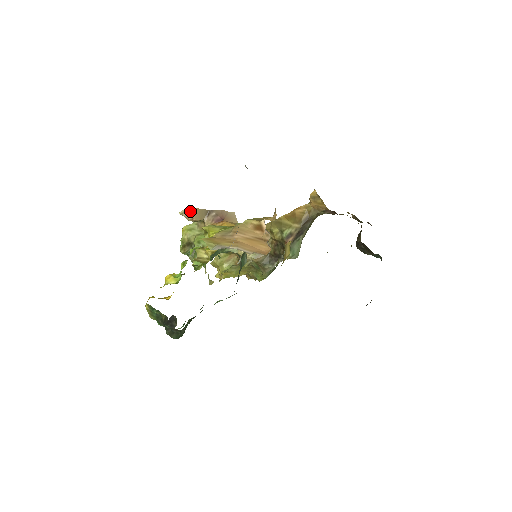
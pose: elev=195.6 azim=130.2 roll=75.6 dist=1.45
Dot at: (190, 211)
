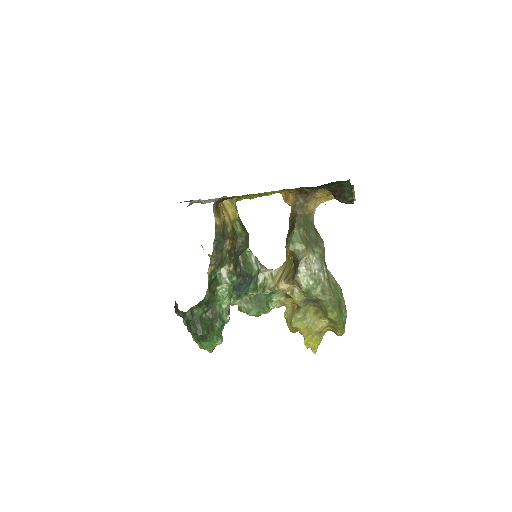
Dot at: occluded
